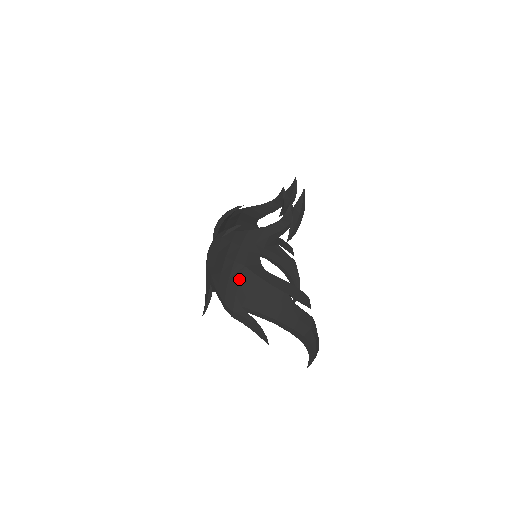
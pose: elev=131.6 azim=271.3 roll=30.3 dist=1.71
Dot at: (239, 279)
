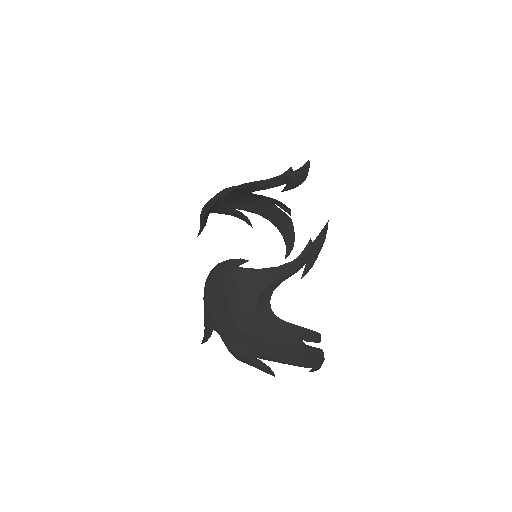
Dot at: (247, 330)
